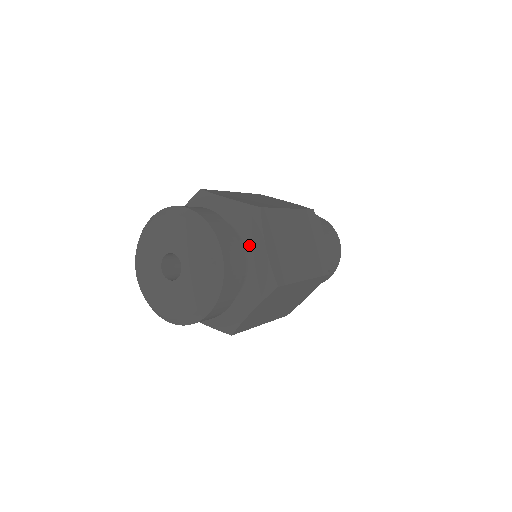
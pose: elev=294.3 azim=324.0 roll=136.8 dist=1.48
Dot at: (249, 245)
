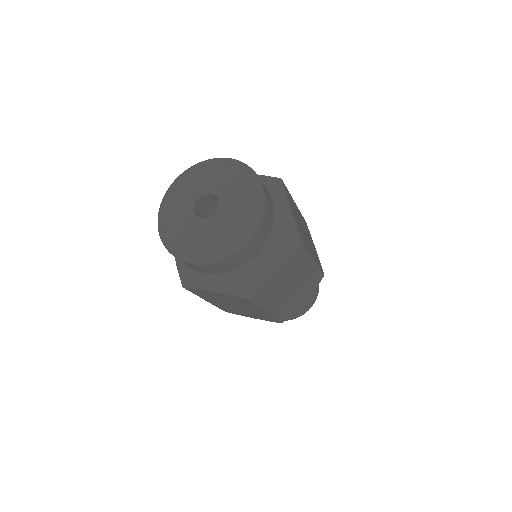
Dot at: (266, 253)
